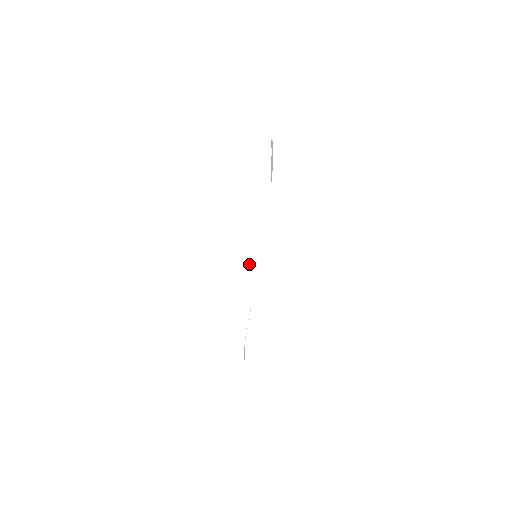
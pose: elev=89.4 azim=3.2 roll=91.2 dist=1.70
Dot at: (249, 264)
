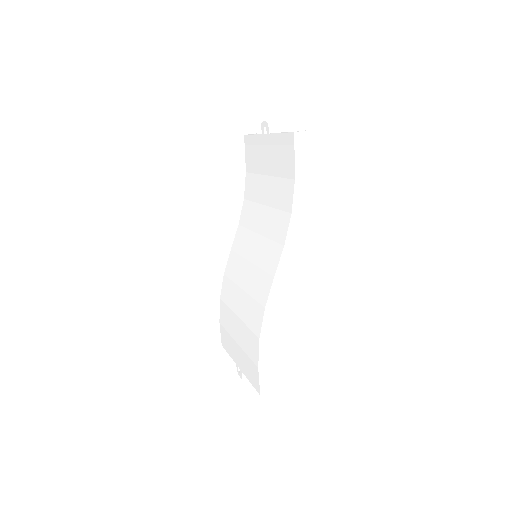
Dot at: (276, 280)
